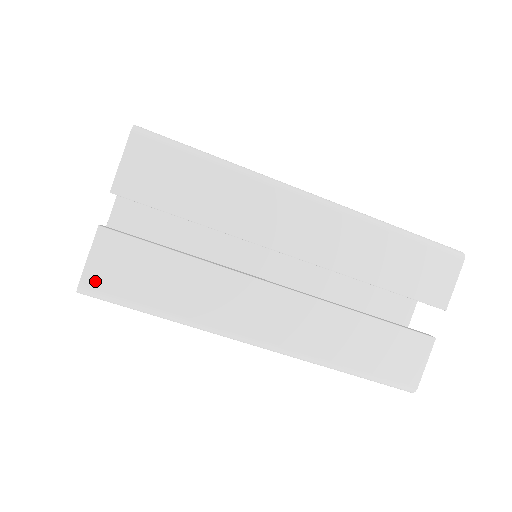
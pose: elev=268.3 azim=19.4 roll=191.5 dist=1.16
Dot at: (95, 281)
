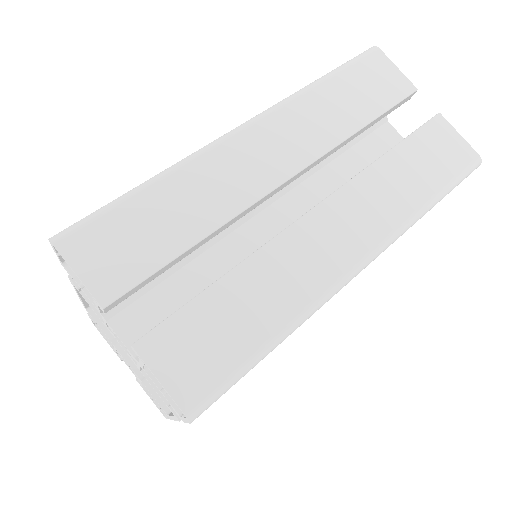
Dot at: (191, 391)
